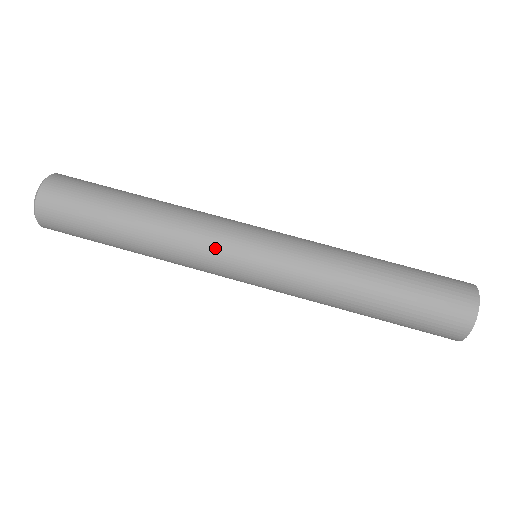
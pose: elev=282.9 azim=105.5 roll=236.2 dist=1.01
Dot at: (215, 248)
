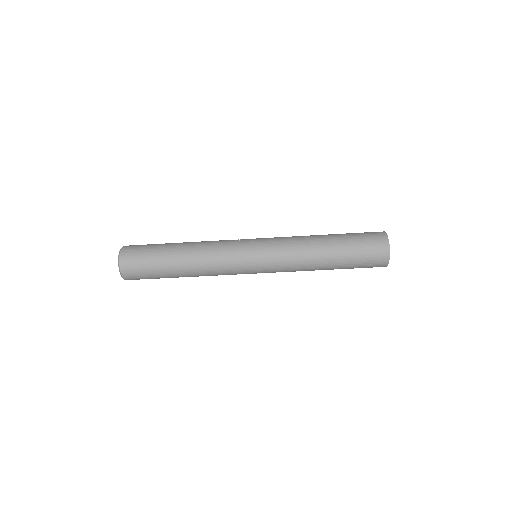
Dot at: (233, 273)
